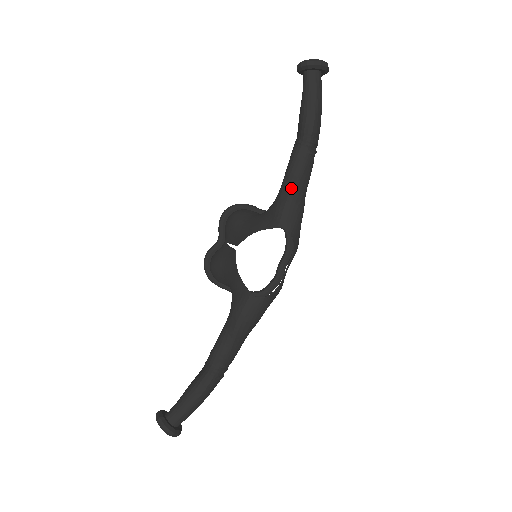
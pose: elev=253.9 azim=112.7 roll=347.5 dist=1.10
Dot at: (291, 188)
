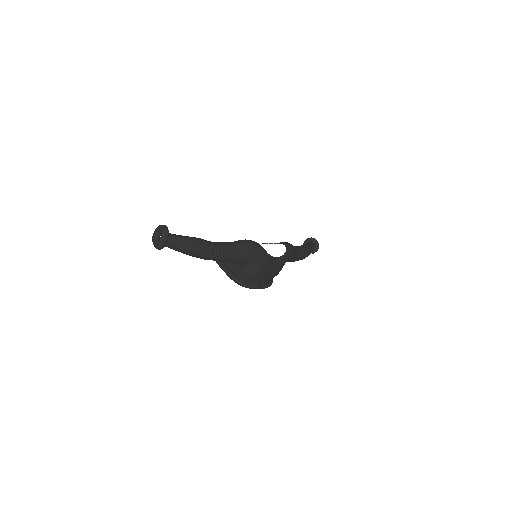
Dot at: occluded
